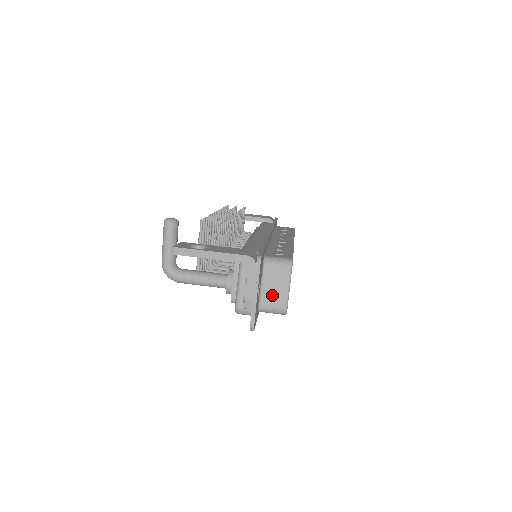
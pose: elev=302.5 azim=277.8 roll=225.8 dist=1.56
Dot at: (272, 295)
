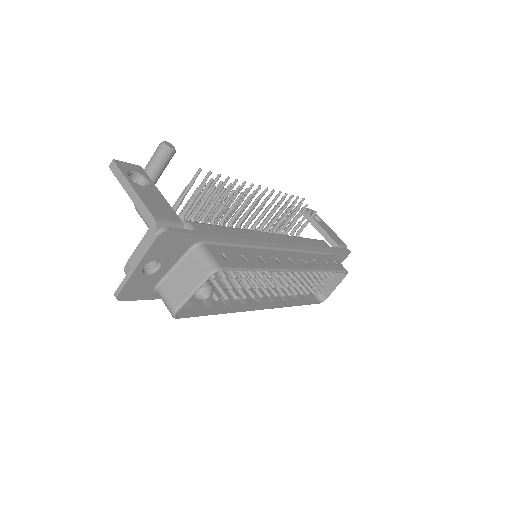
Dot at: (174, 286)
